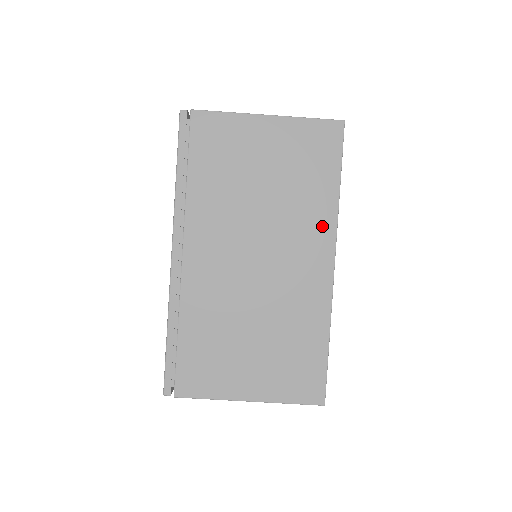
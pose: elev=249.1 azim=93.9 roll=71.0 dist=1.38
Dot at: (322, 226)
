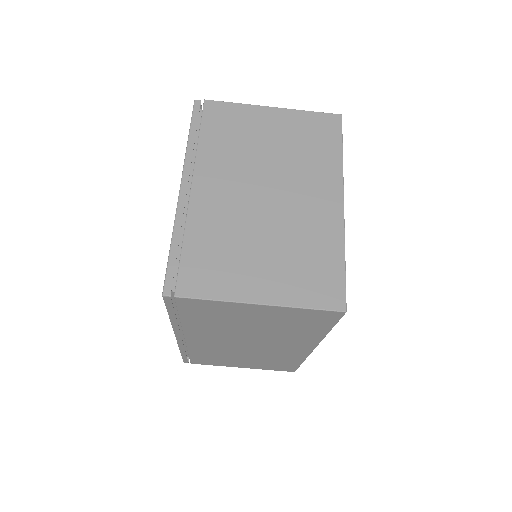
Dot at: (307, 341)
